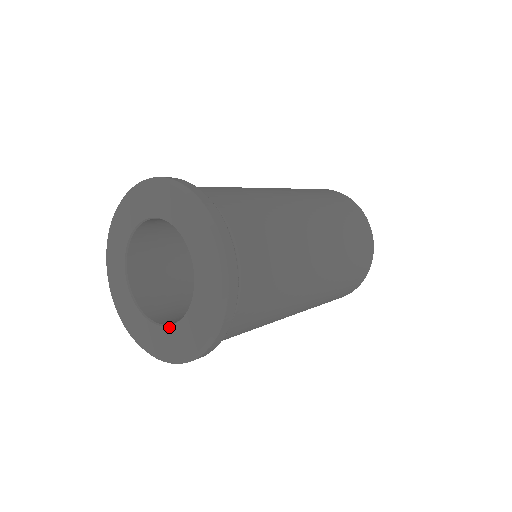
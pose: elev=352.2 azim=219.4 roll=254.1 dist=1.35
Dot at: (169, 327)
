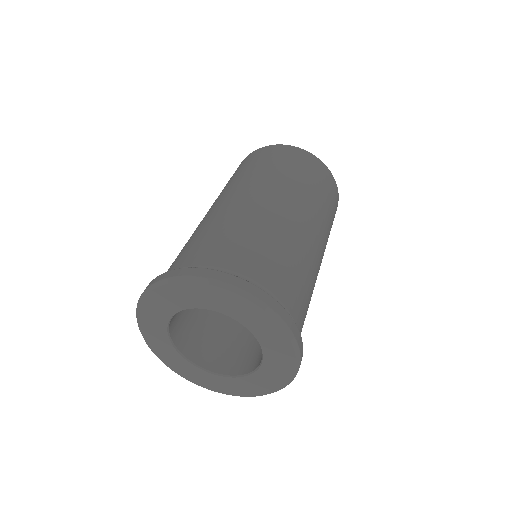
Dot at: (199, 369)
